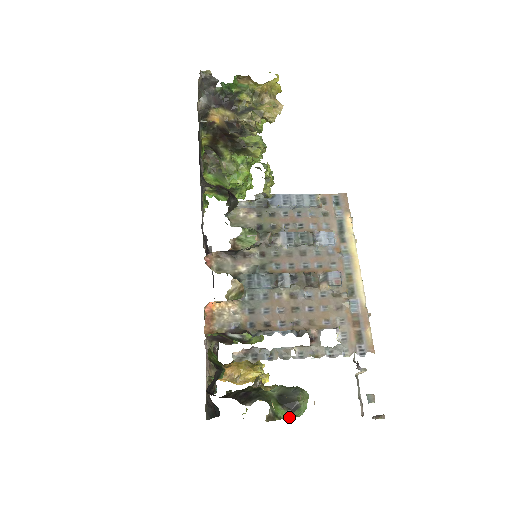
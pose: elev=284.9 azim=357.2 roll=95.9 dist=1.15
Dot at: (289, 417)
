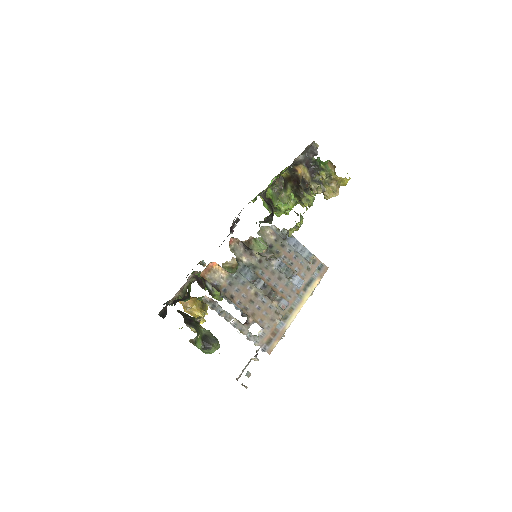
Dot at: (201, 349)
